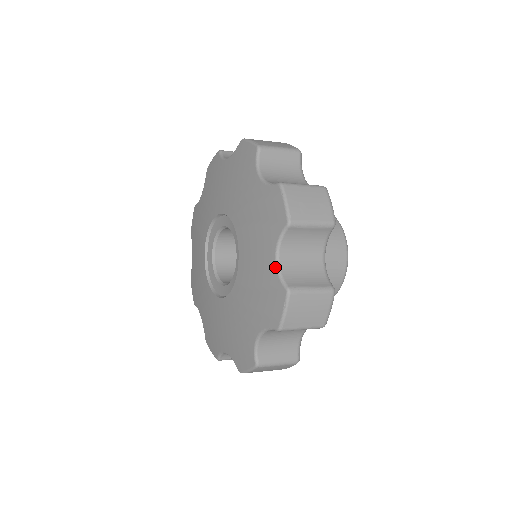
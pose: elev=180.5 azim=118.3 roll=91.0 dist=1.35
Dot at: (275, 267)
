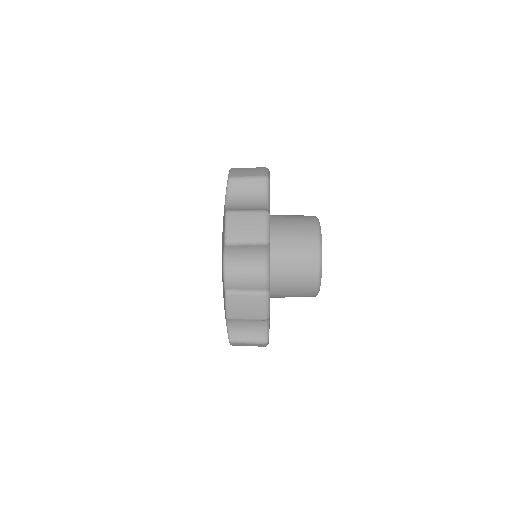
Dot at: (226, 324)
